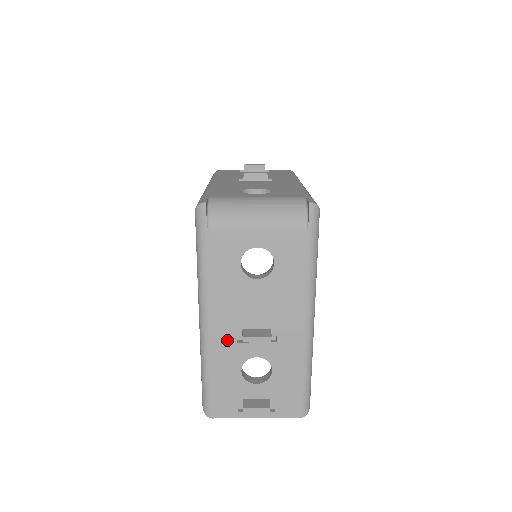
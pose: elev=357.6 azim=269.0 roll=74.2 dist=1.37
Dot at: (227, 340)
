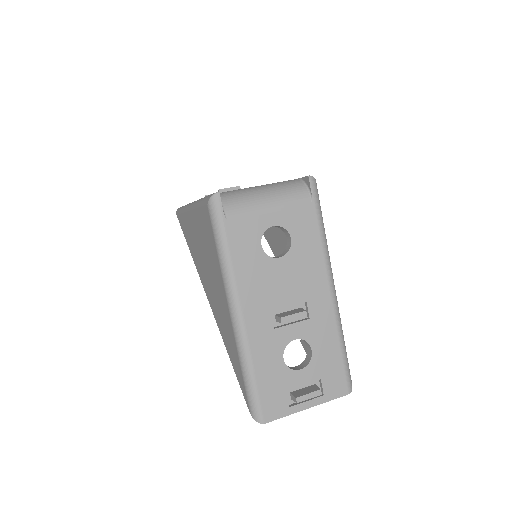
Dot at: (264, 329)
